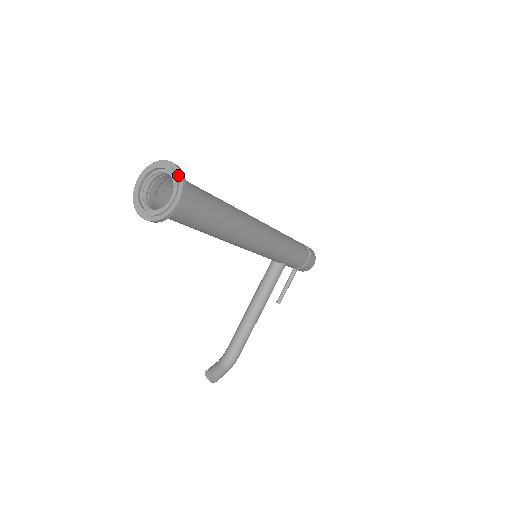
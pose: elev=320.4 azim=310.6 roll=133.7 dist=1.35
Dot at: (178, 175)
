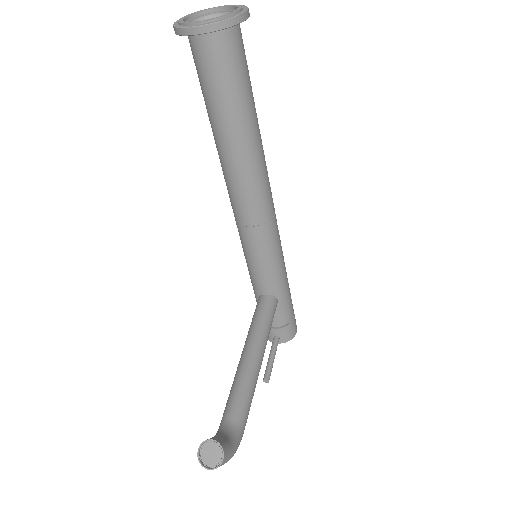
Dot at: occluded
